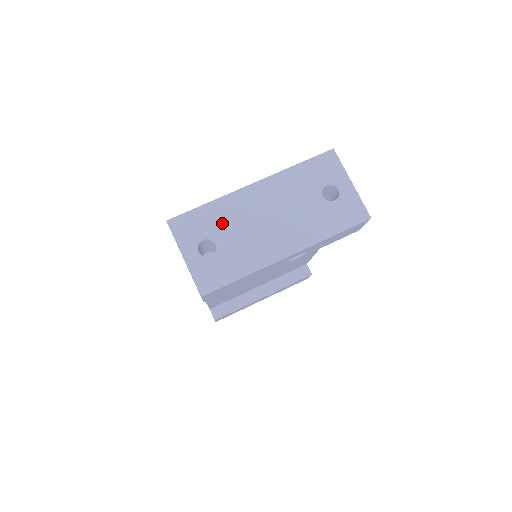
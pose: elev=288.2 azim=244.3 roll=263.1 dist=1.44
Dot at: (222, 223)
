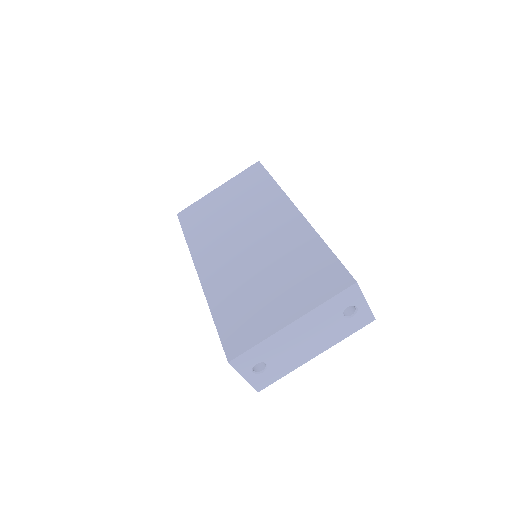
Dot at: (270, 352)
